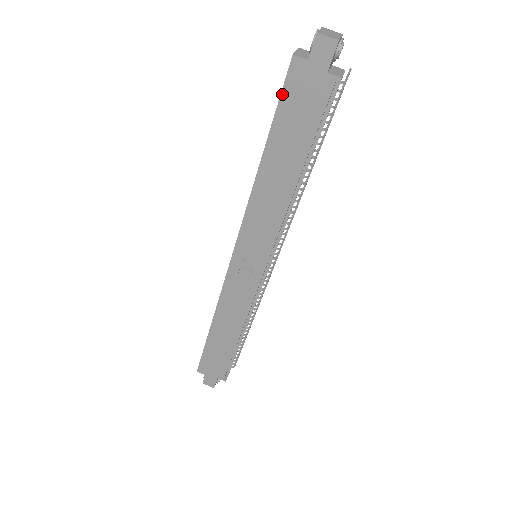
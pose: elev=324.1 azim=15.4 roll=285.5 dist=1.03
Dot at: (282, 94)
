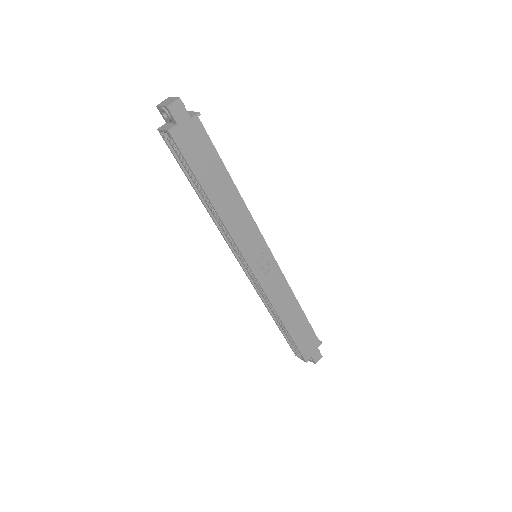
Dot at: (184, 155)
